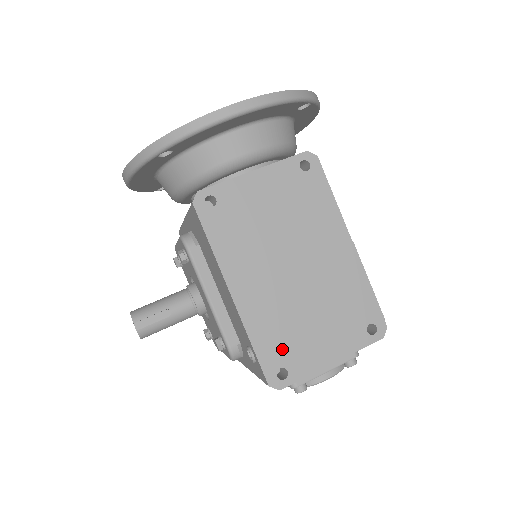
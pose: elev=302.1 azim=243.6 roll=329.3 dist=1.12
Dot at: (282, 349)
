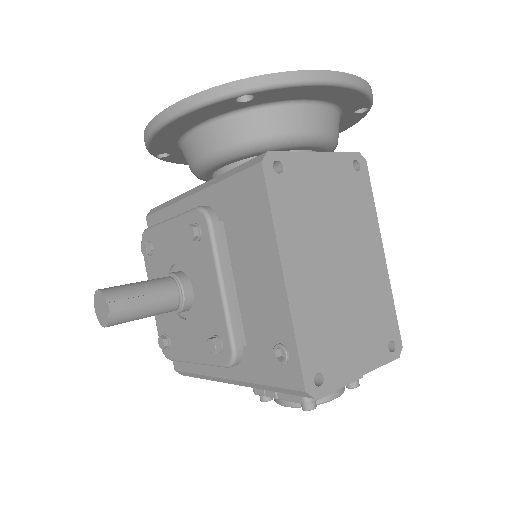
Dot at: (321, 350)
